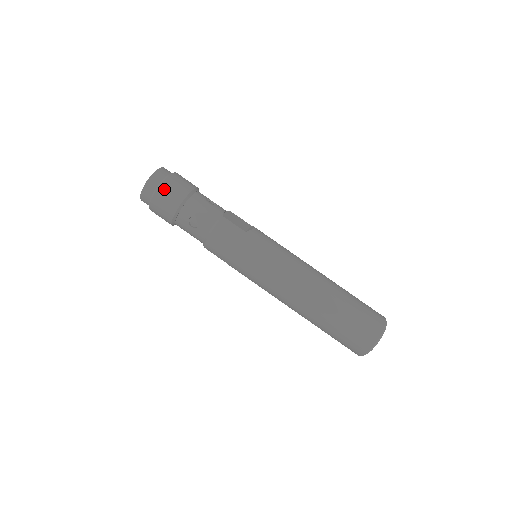
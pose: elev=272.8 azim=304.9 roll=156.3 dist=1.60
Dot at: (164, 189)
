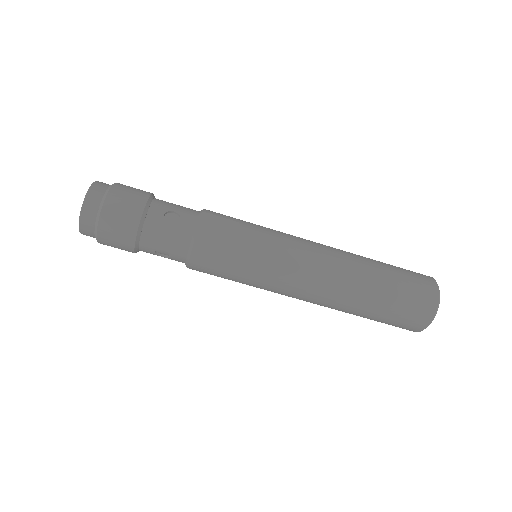
Dot at: (105, 232)
